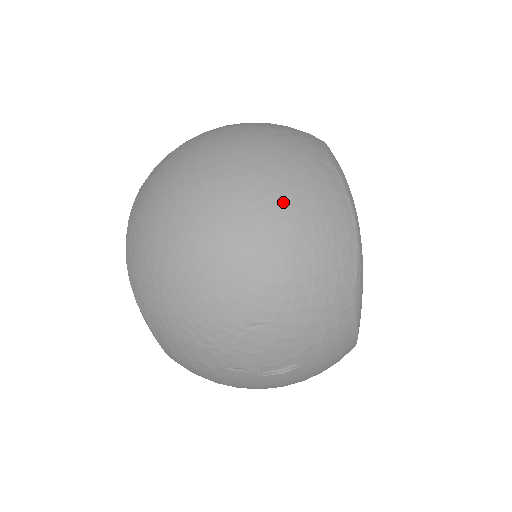
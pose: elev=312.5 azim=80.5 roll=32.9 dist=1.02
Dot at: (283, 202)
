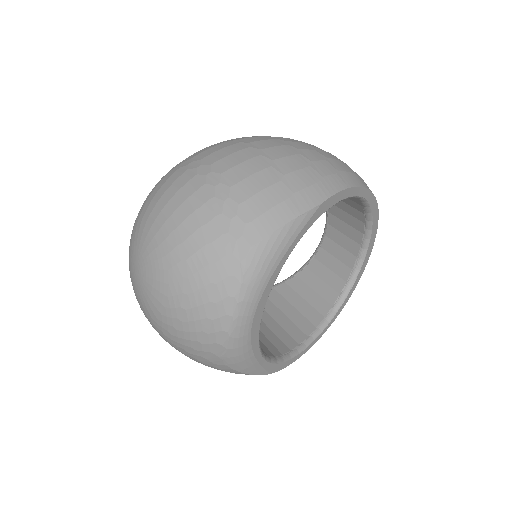
Dot at: (170, 282)
